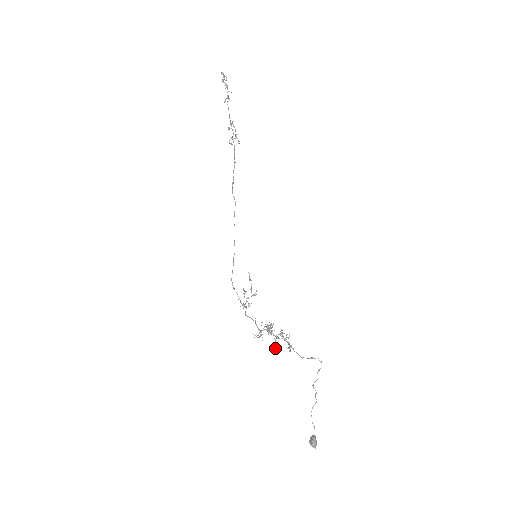
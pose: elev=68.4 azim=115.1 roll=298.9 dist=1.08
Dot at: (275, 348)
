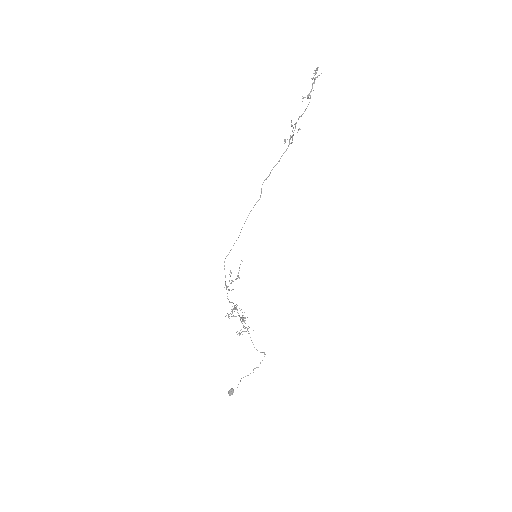
Dot at: occluded
